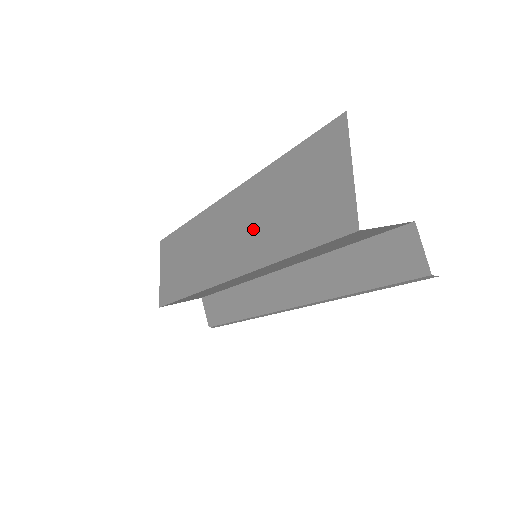
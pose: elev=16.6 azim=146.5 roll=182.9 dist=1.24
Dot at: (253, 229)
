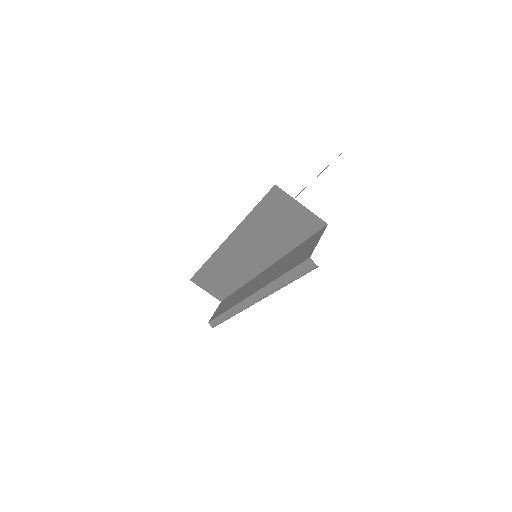
Dot at: occluded
